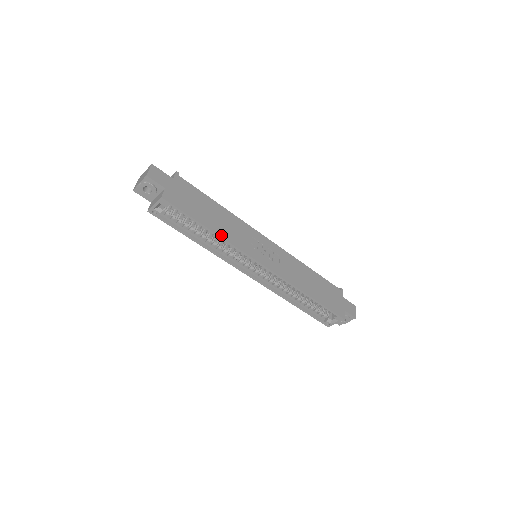
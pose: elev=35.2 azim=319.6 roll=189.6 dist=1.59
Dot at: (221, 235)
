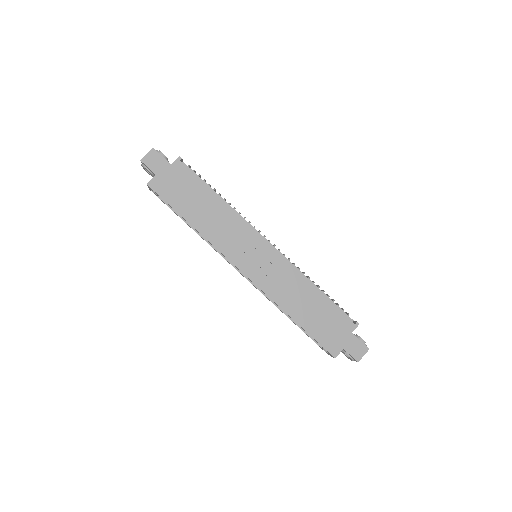
Dot at: (201, 231)
